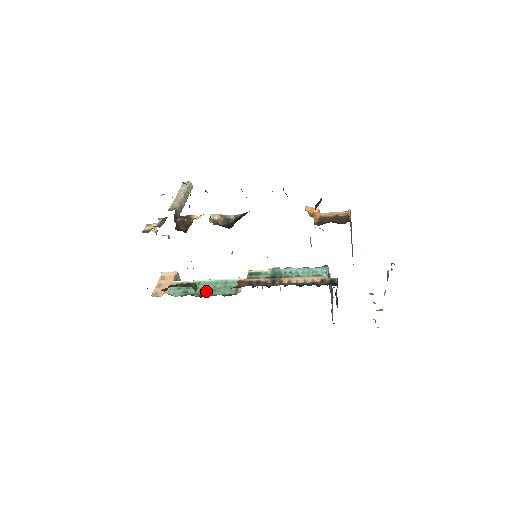
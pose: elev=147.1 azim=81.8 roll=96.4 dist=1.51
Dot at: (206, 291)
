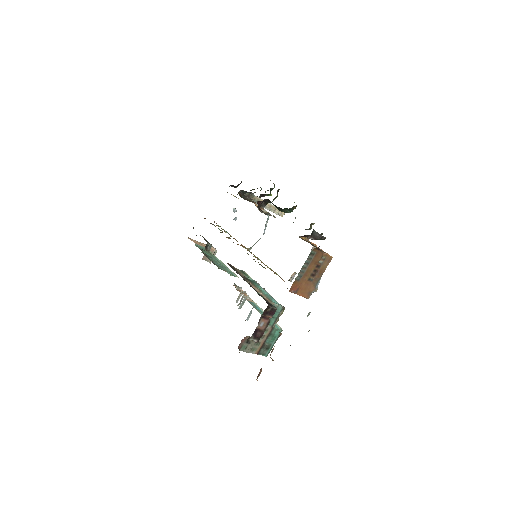
Dot at: (211, 258)
